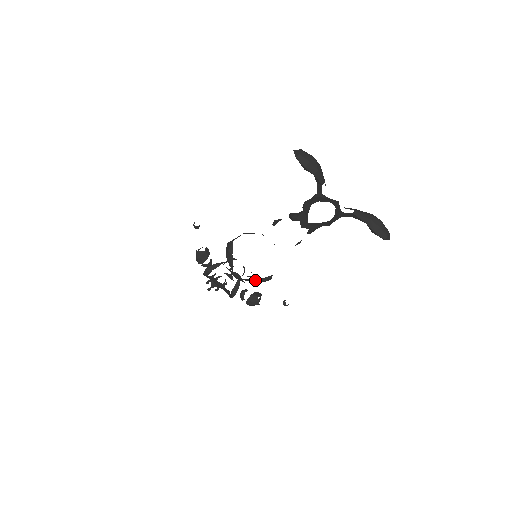
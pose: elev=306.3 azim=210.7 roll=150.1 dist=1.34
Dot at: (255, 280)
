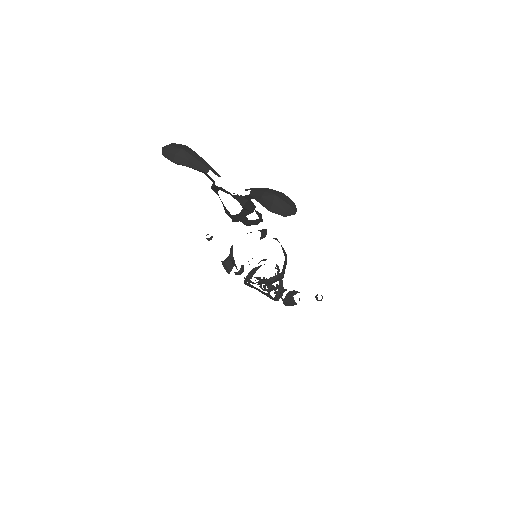
Dot at: (264, 281)
